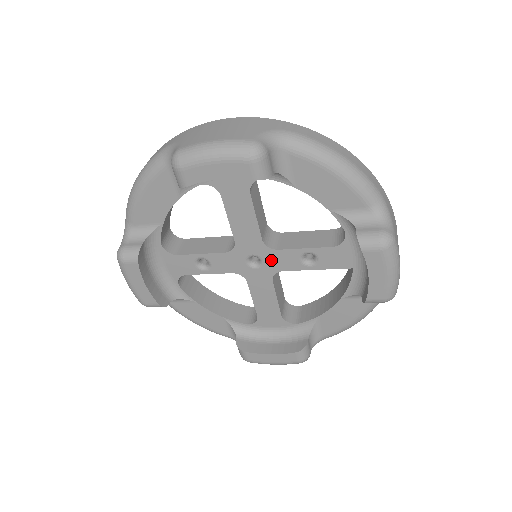
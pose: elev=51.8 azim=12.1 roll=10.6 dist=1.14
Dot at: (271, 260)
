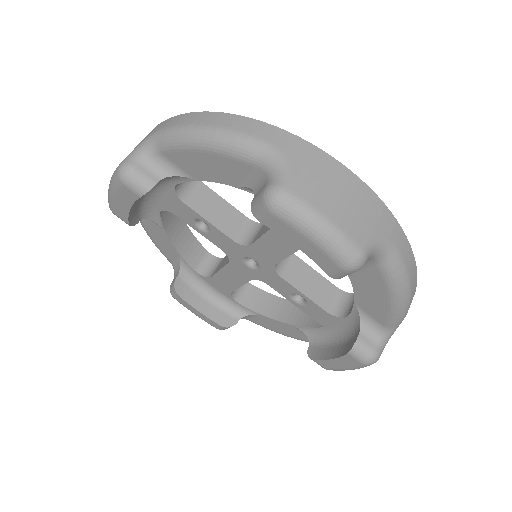
Dot at: (267, 275)
